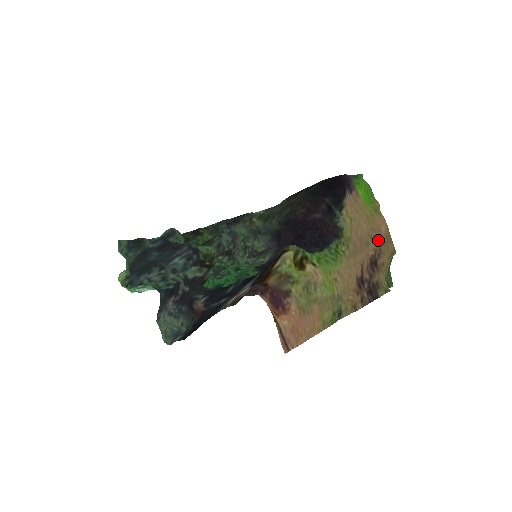
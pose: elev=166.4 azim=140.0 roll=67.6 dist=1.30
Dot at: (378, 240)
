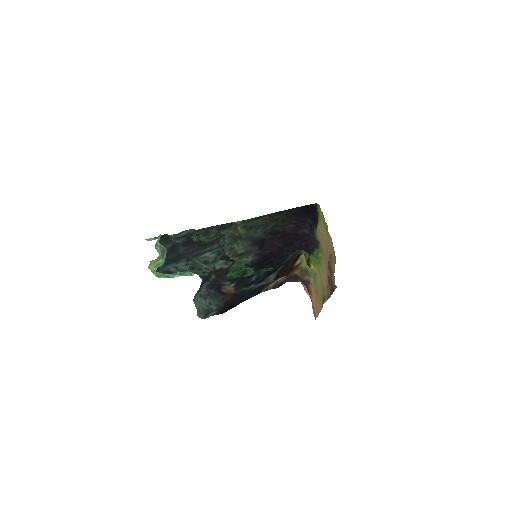
Dot at: (331, 251)
